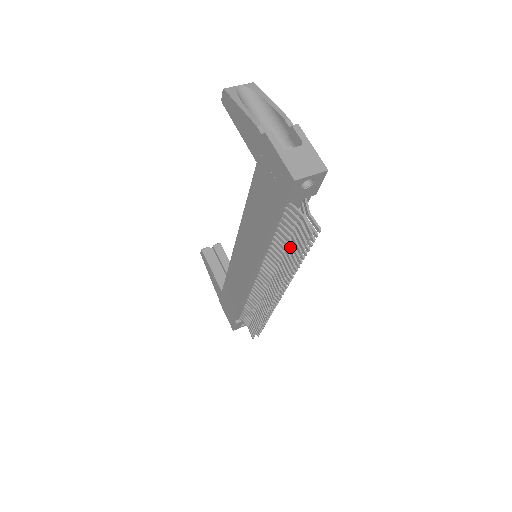
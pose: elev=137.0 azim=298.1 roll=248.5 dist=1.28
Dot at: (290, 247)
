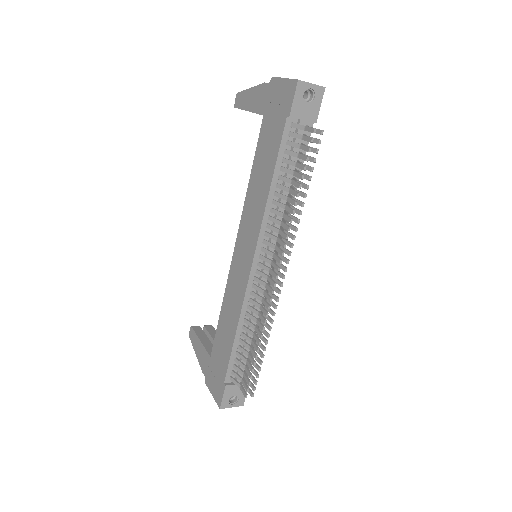
Dot at: (294, 180)
